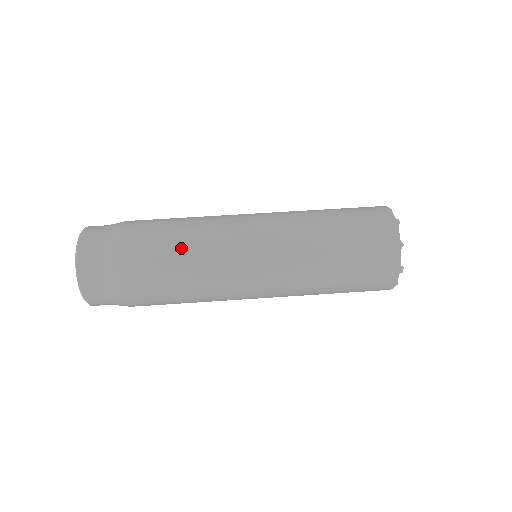
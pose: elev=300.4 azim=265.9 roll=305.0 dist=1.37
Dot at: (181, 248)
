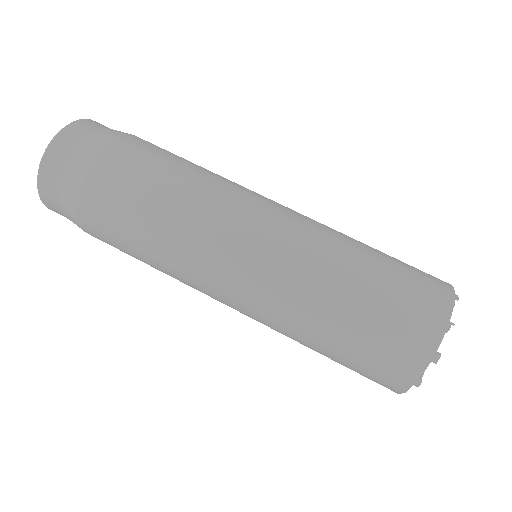
Dot at: (179, 175)
